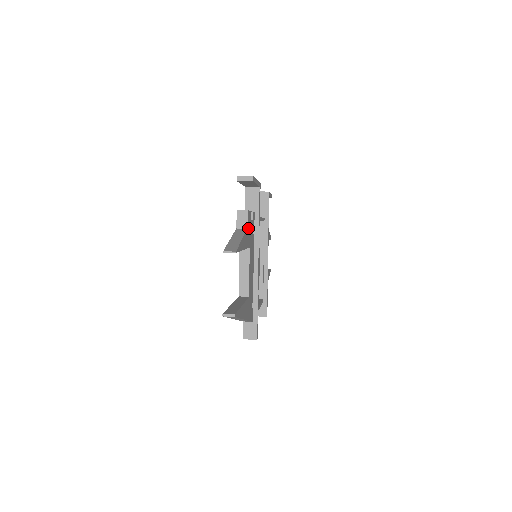
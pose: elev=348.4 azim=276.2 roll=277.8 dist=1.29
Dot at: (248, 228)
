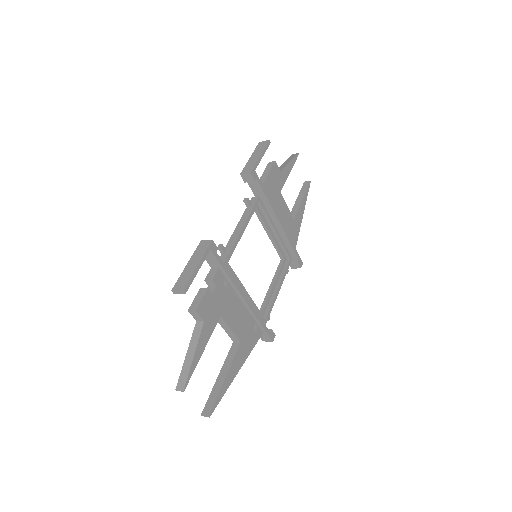
Dot at: (207, 314)
